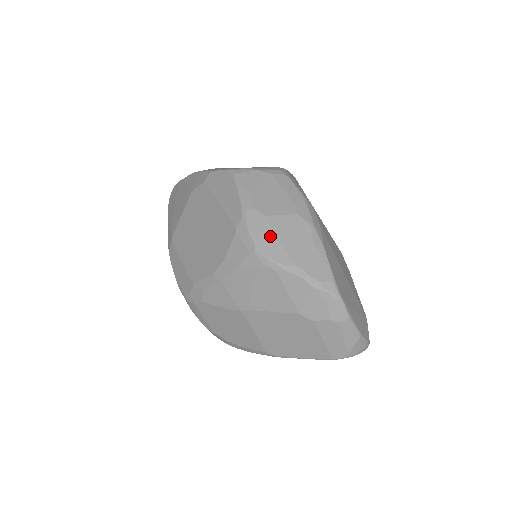
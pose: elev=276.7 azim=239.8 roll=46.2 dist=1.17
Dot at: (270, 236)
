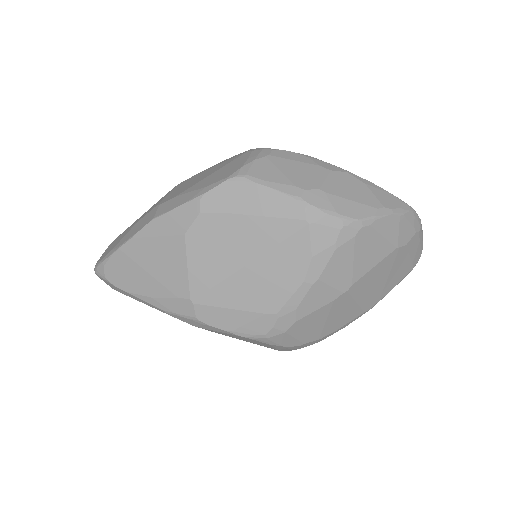
Dot at: (341, 202)
